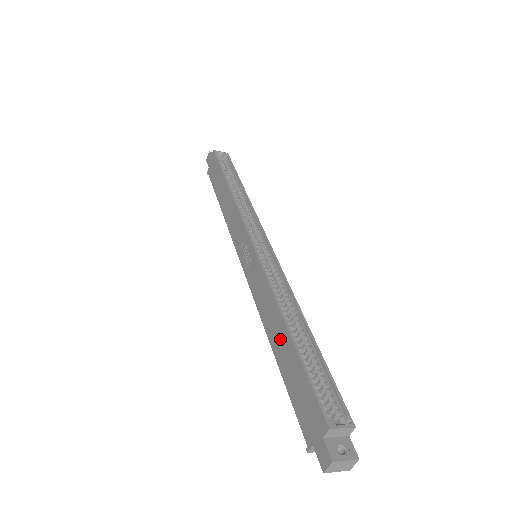
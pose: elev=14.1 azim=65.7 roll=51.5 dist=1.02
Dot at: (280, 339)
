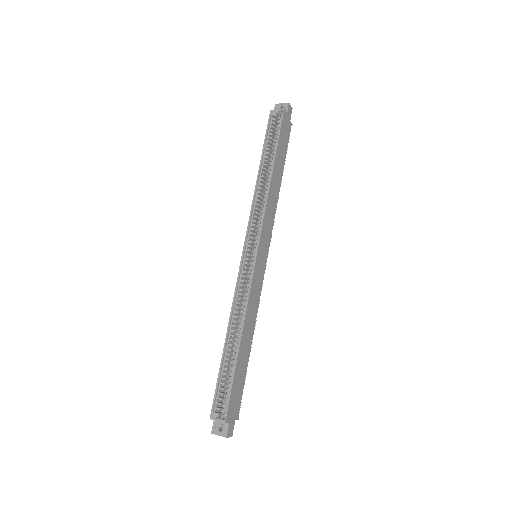
Dot at: (230, 343)
